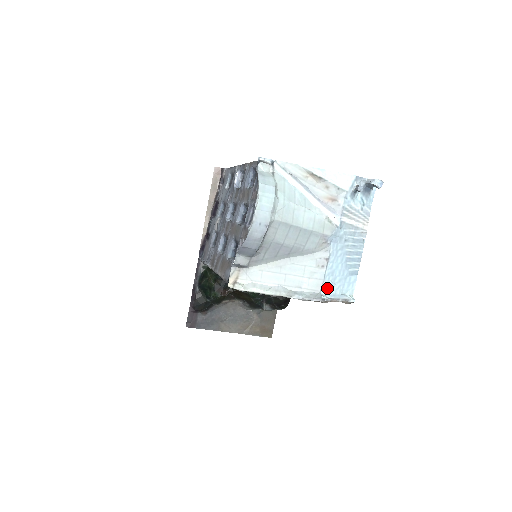
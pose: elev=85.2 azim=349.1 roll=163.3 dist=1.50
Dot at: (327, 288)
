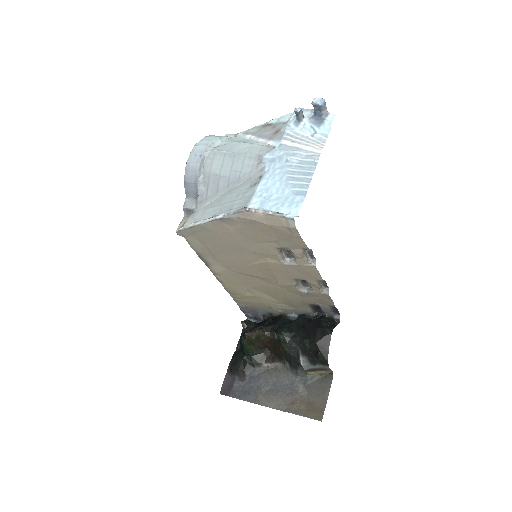
Dot at: (258, 204)
